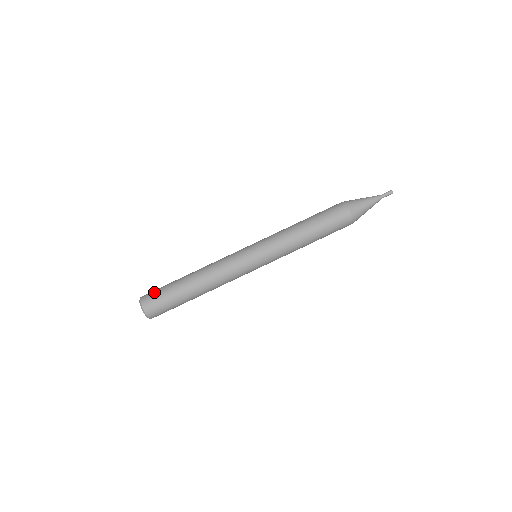
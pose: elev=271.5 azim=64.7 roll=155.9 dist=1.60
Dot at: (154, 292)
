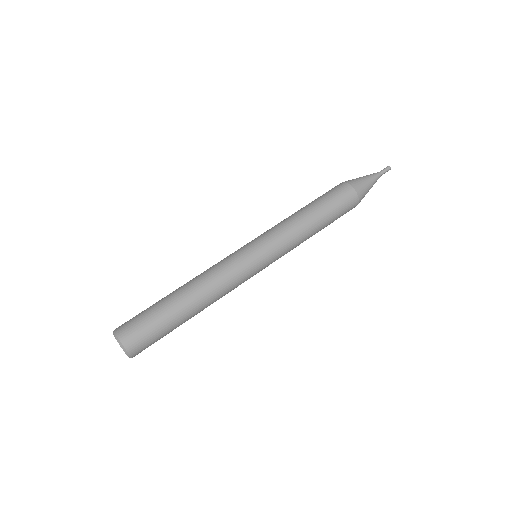
Dot at: (132, 318)
